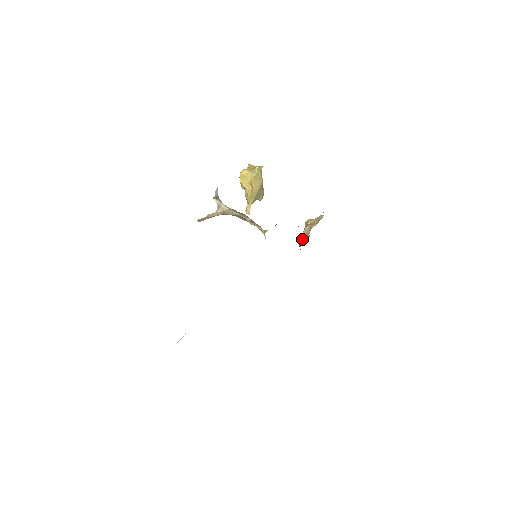
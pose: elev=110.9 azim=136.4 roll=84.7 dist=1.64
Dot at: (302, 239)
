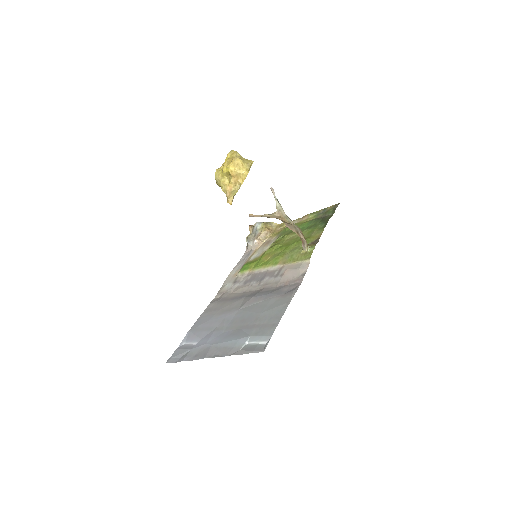
Dot at: (259, 240)
